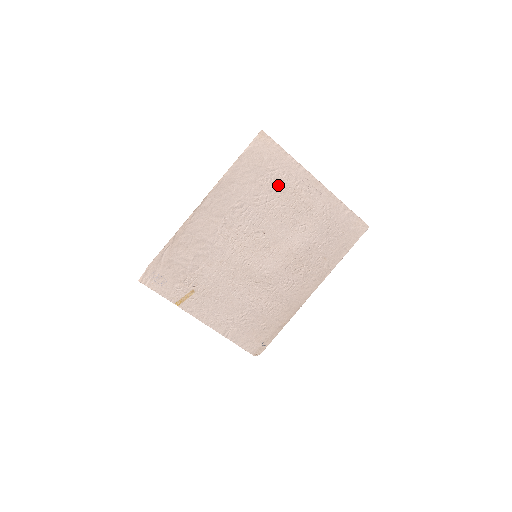
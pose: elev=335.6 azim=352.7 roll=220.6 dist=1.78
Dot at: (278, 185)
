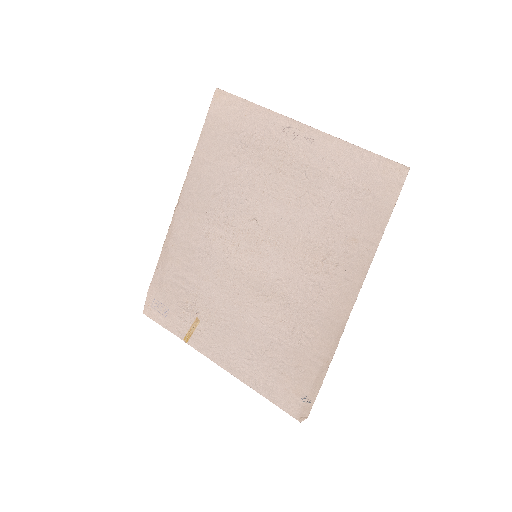
Dot at: (254, 149)
